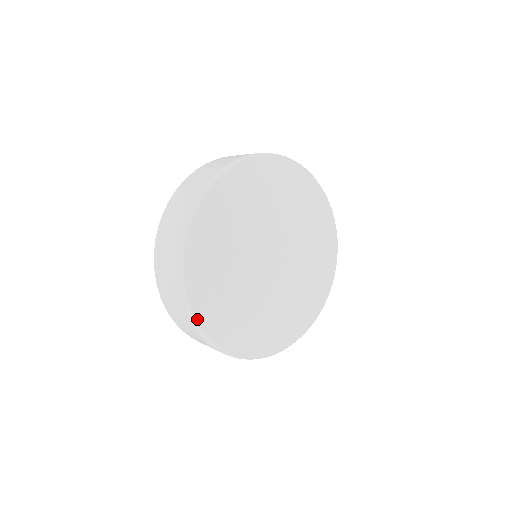
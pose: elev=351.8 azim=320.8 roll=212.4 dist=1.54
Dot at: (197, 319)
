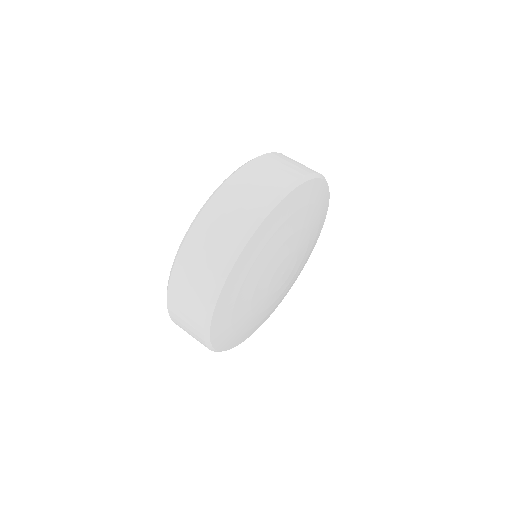
Dot at: (219, 350)
